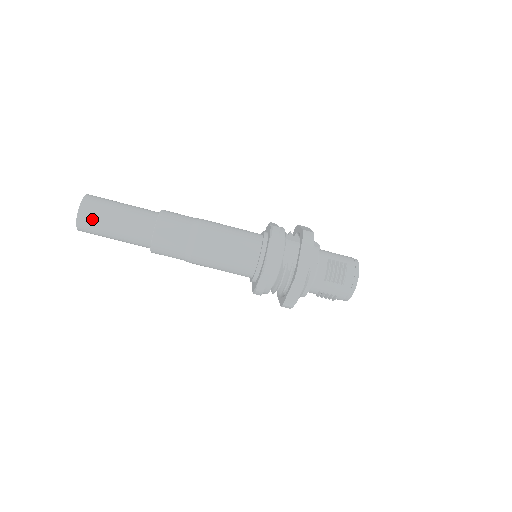
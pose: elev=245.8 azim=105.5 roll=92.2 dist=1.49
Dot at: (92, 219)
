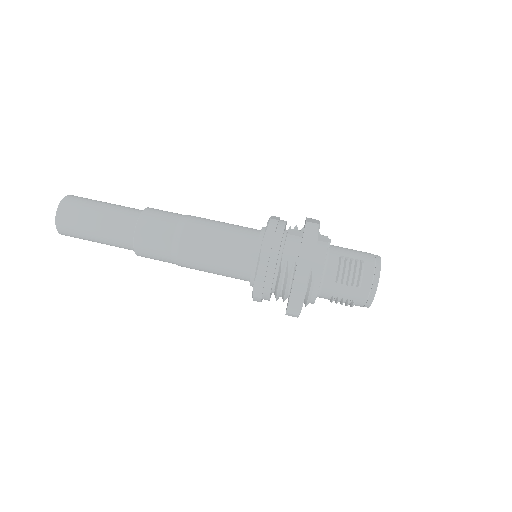
Dot at: (71, 221)
